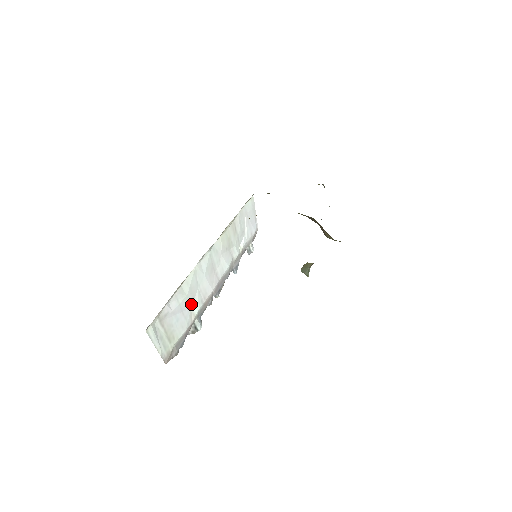
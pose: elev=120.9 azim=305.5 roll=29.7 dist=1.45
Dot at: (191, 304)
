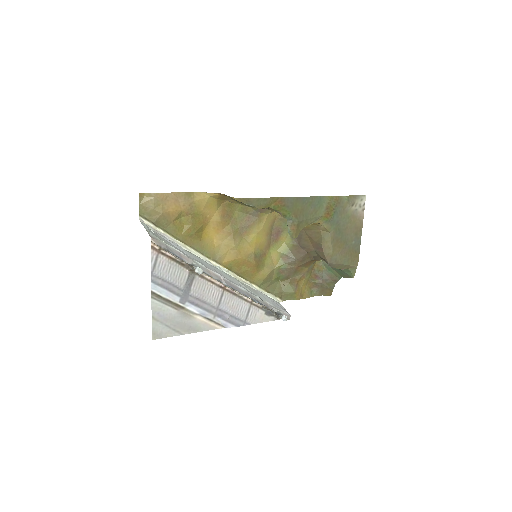
Dot at: (191, 257)
